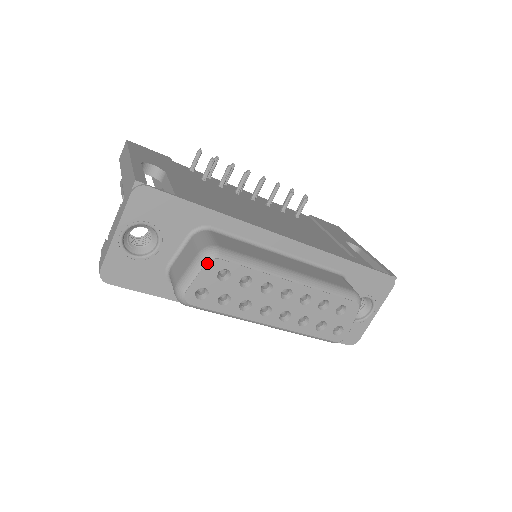
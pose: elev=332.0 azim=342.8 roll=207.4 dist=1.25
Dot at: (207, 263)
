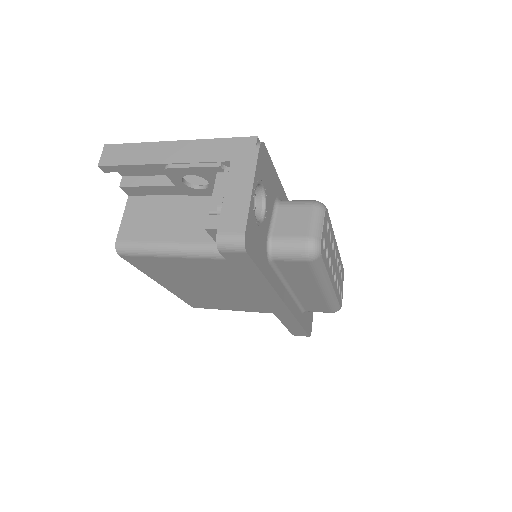
Dot at: (325, 211)
